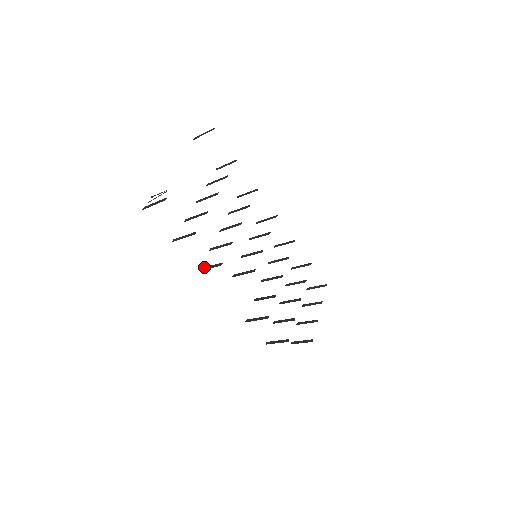
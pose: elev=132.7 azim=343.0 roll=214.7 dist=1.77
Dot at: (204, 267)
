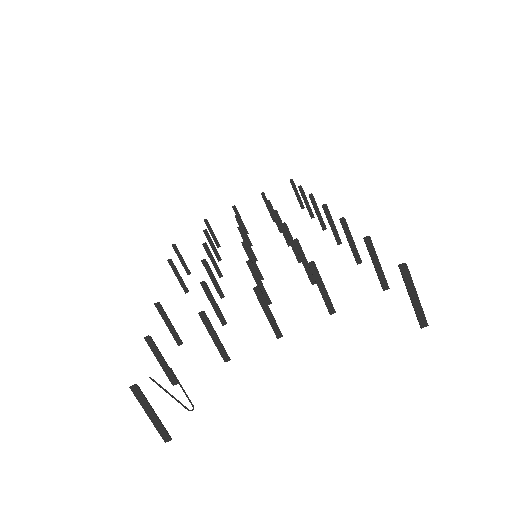
Dot at: (164, 311)
